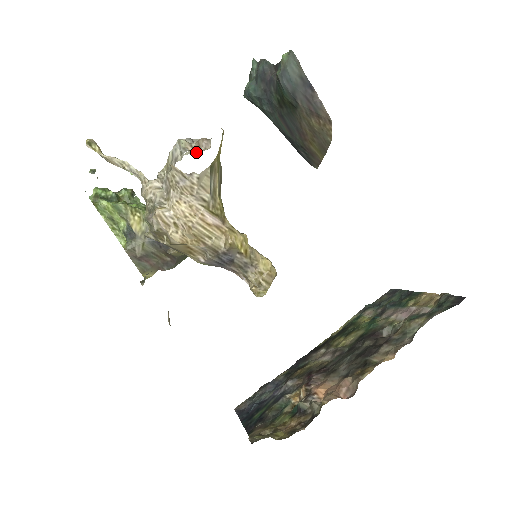
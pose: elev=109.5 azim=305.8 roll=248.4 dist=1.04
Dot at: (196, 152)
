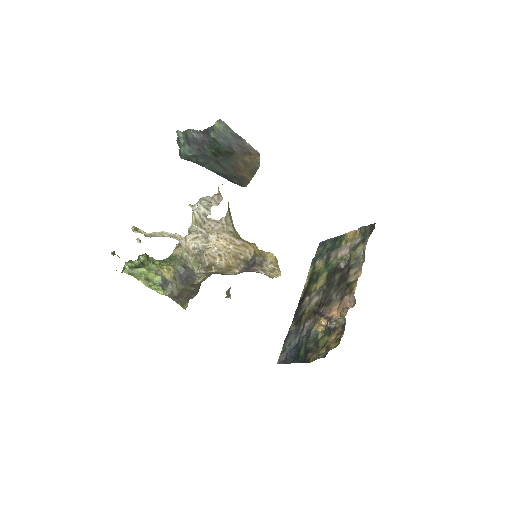
Dot at: (215, 205)
